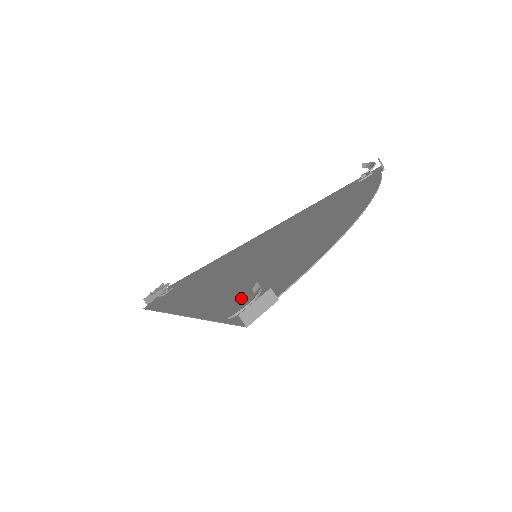
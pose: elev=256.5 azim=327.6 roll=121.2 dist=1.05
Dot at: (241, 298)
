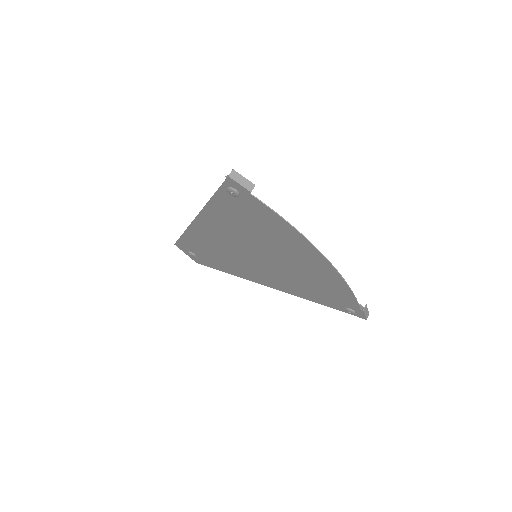
Dot at: (234, 207)
